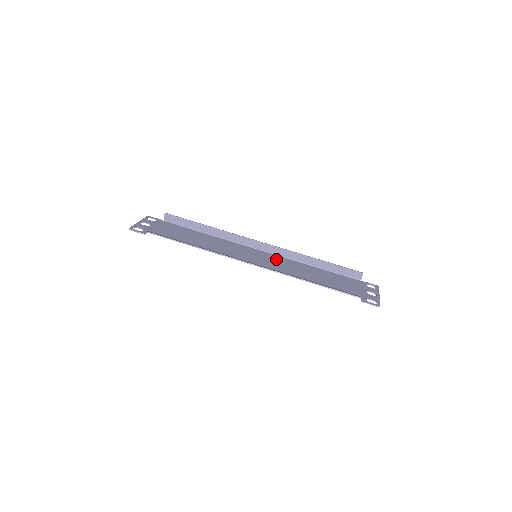
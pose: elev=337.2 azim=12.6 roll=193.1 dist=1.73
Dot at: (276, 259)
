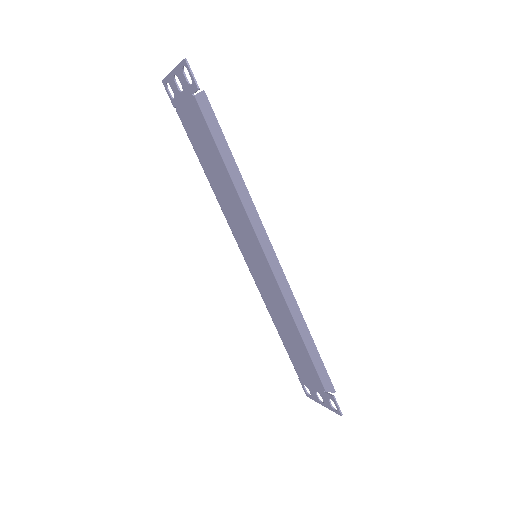
Dot at: (262, 280)
